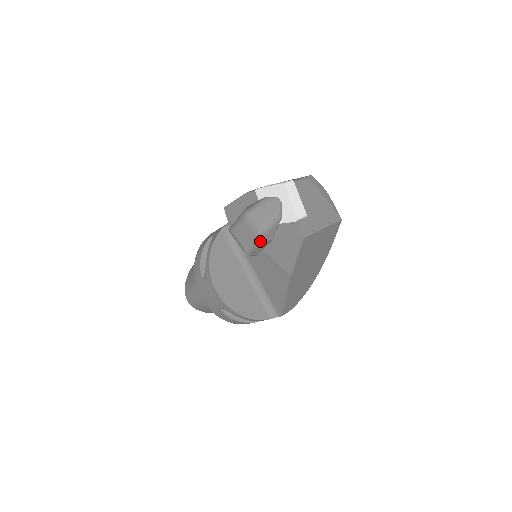
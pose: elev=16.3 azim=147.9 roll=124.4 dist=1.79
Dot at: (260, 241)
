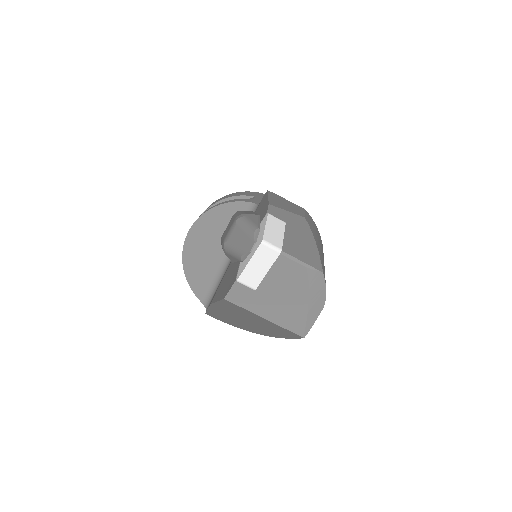
Dot at: occluded
